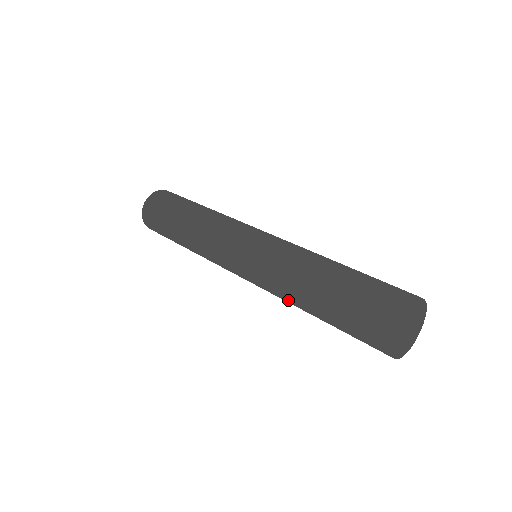
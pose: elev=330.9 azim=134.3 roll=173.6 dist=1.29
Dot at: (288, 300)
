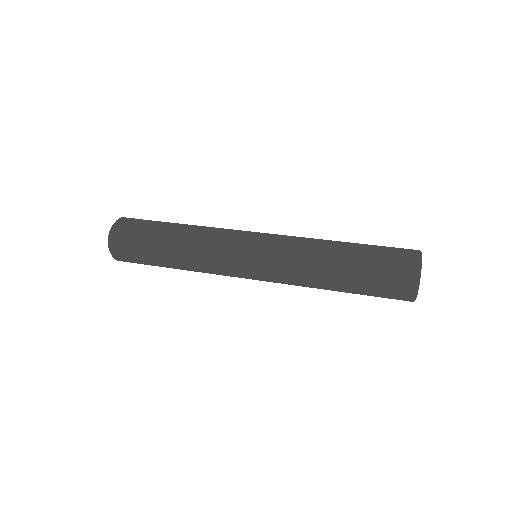
Dot at: (310, 287)
